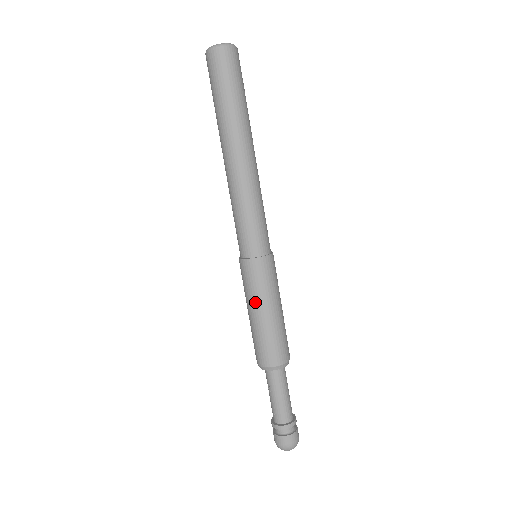
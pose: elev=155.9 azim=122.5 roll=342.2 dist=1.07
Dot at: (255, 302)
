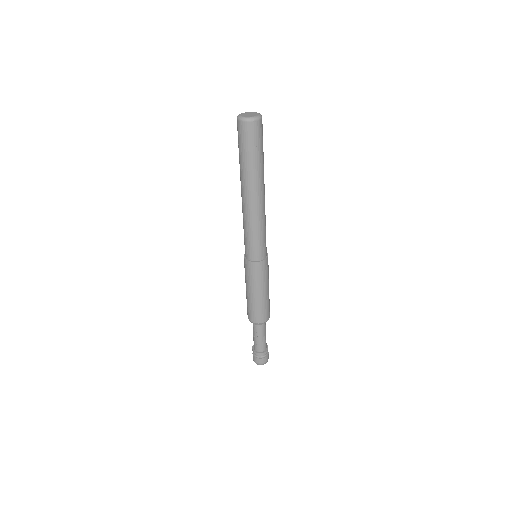
Dot at: (259, 287)
